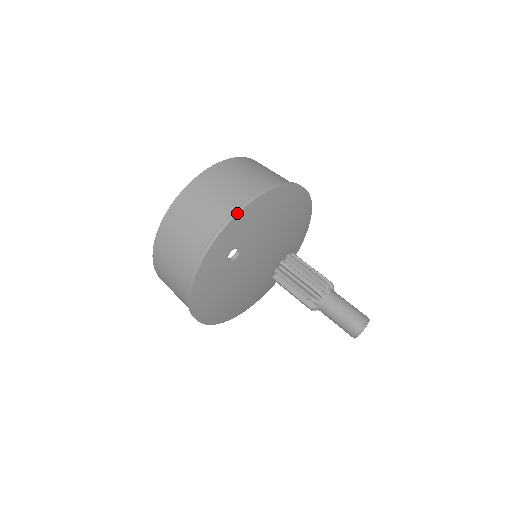
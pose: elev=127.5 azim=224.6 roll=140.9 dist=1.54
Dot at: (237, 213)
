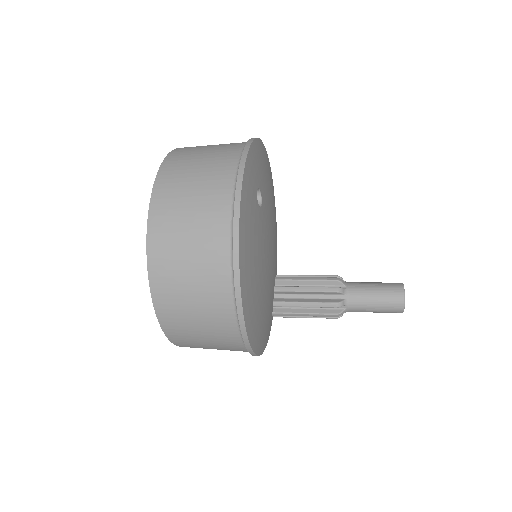
Dot at: (253, 139)
